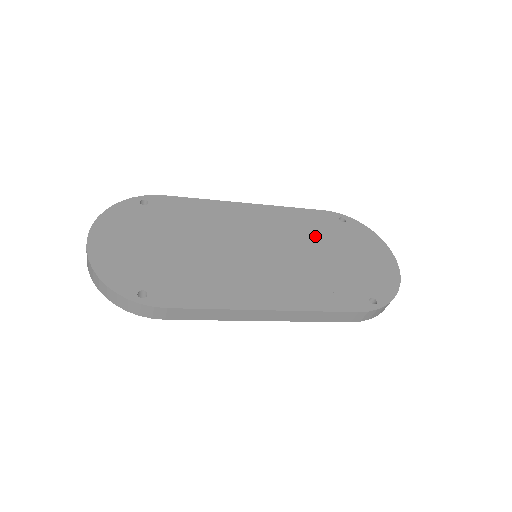
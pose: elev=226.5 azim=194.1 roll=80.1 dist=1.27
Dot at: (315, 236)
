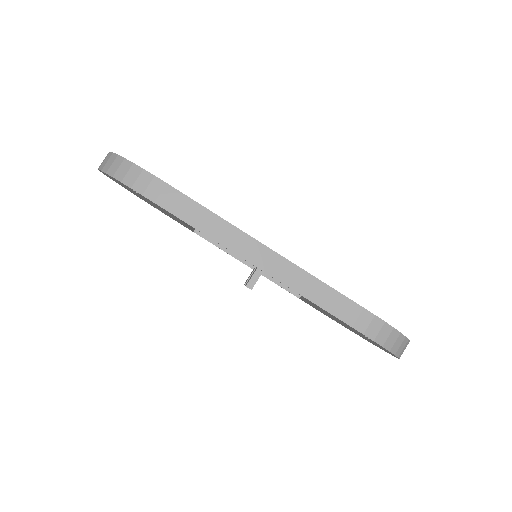
Dot at: occluded
